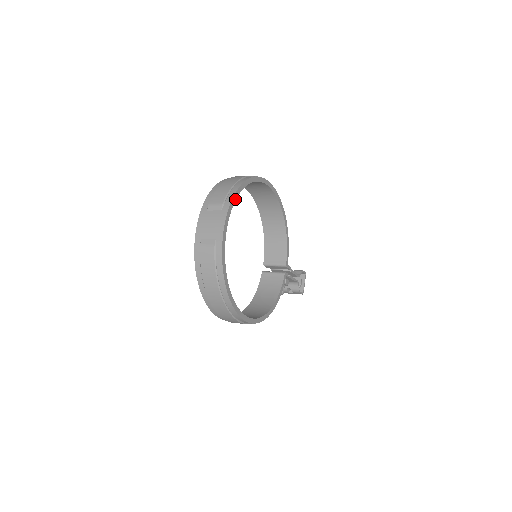
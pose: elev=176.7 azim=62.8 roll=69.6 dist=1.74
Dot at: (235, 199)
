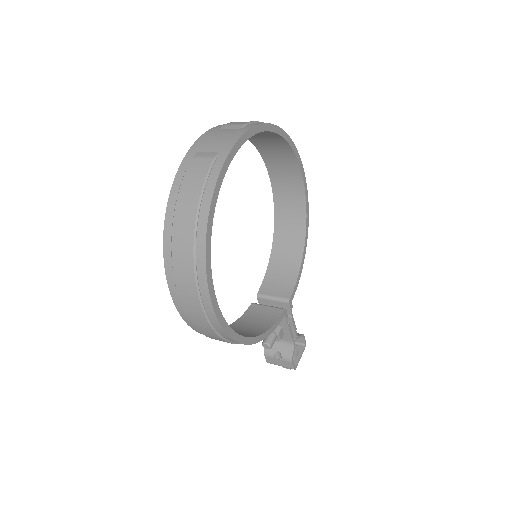
Dot at: (263, 130)
